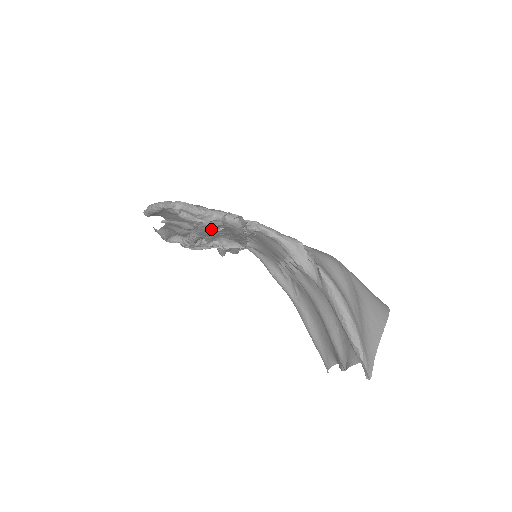
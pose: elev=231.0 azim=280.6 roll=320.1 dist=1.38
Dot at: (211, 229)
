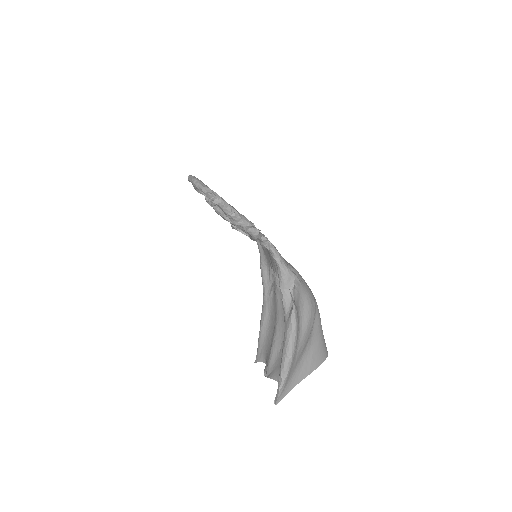
Dot at: occluded
